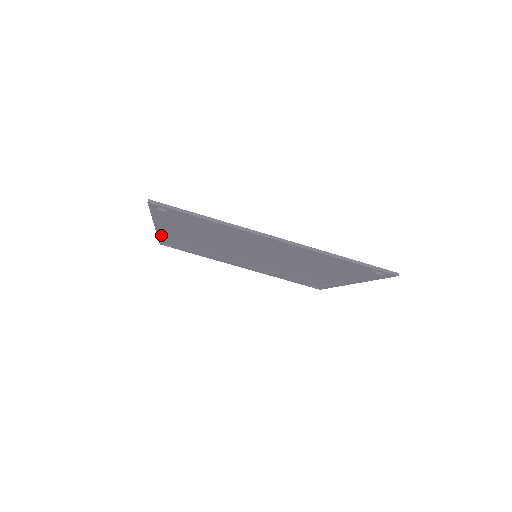
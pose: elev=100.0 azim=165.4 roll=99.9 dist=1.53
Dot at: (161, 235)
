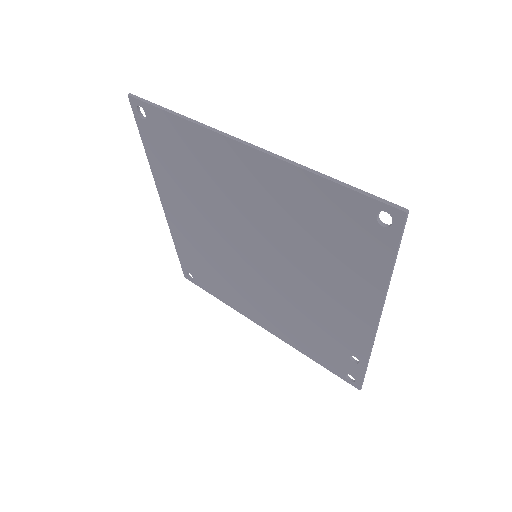
Dot at: (174, 233)
